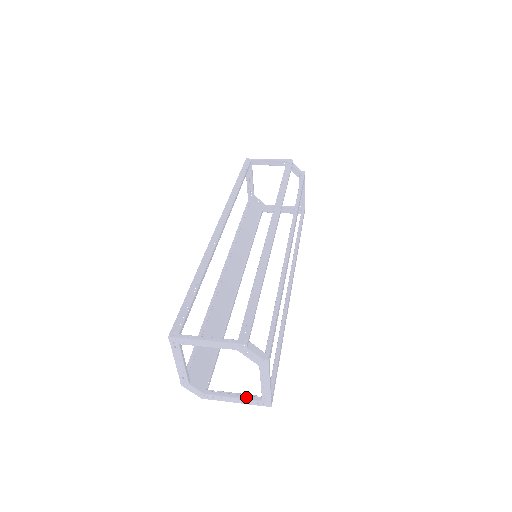
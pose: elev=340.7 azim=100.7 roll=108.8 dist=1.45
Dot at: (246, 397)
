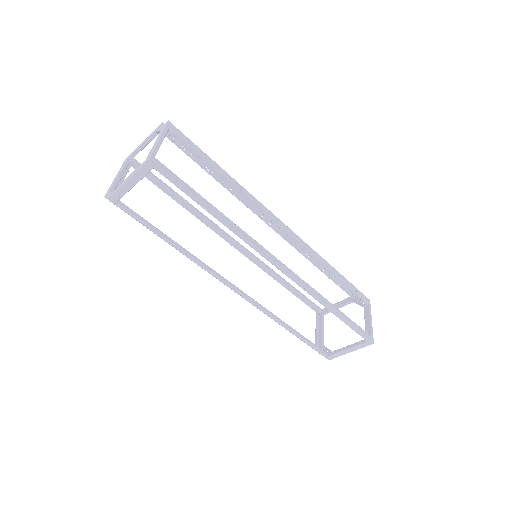
Dot at: occluded
